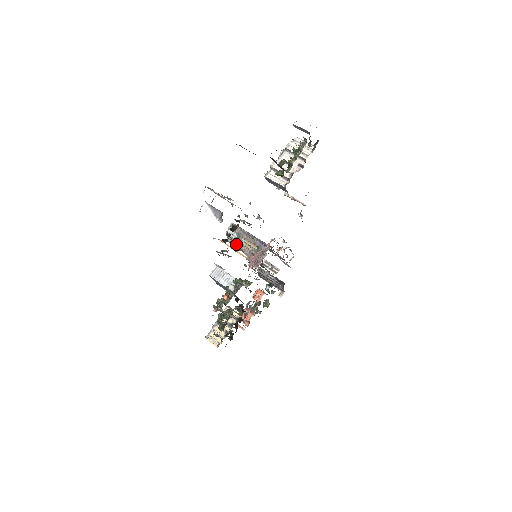
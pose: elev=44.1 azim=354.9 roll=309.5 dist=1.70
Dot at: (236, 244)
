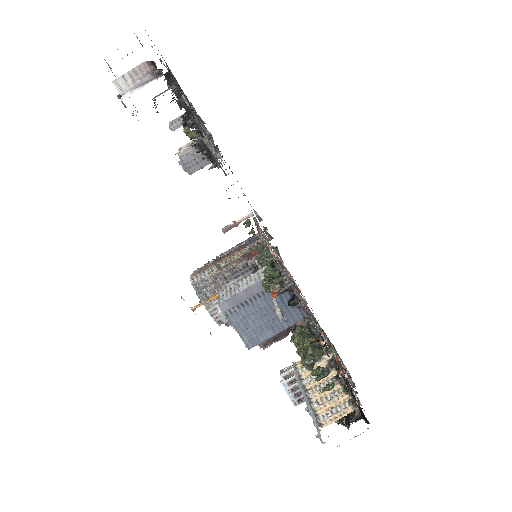
Dot at: occluded
